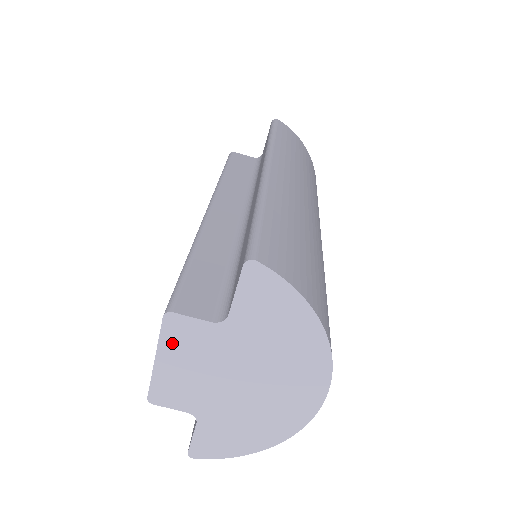
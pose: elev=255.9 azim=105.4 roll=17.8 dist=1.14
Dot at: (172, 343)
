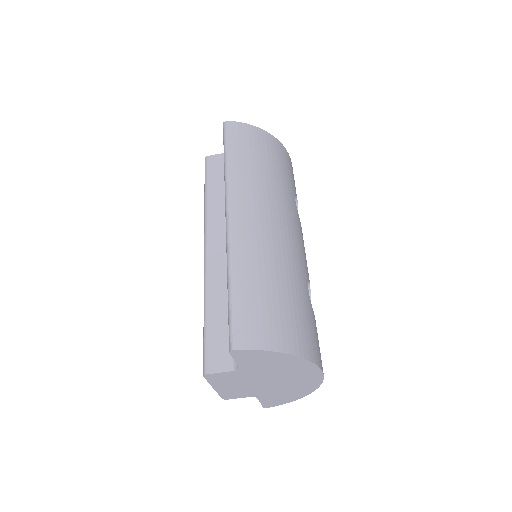
Dot at: (217, 382)
